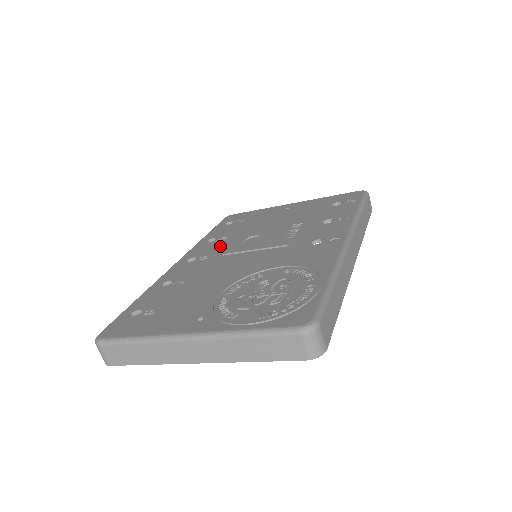
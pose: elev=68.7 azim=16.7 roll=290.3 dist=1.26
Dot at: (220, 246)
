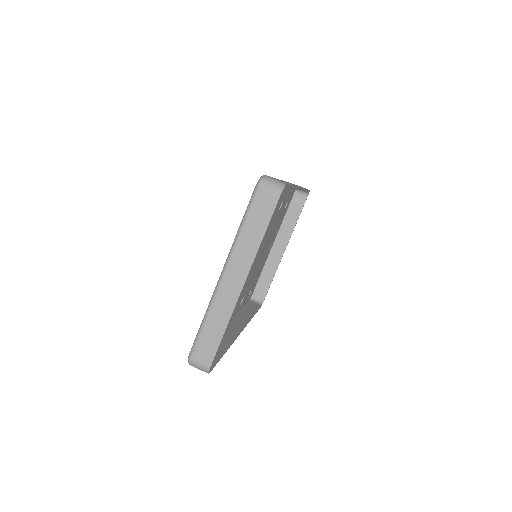
Dot at: occluded
